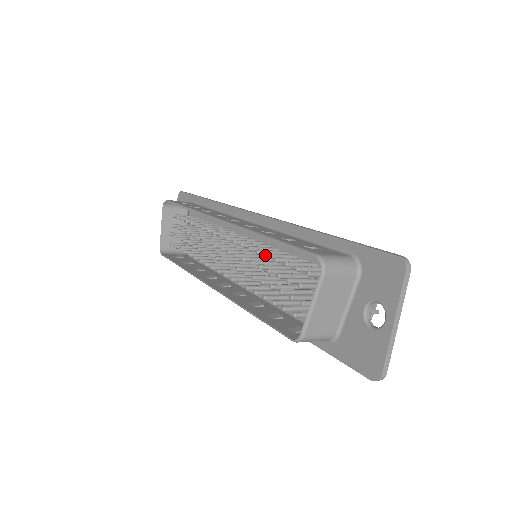
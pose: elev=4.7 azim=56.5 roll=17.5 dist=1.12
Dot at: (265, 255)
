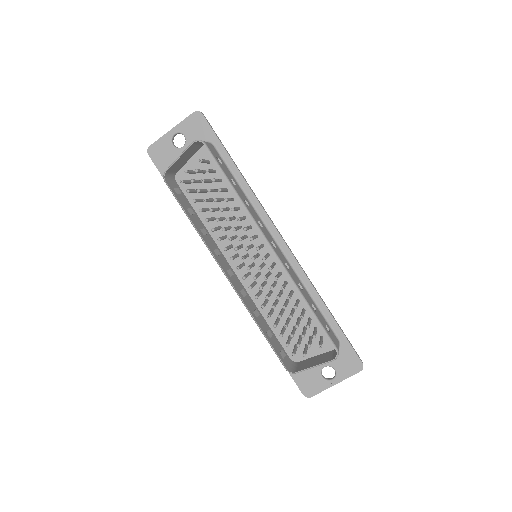
Dot at: (295, 307)
